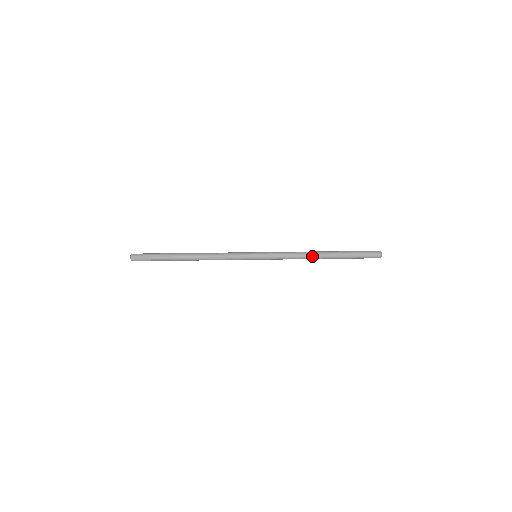
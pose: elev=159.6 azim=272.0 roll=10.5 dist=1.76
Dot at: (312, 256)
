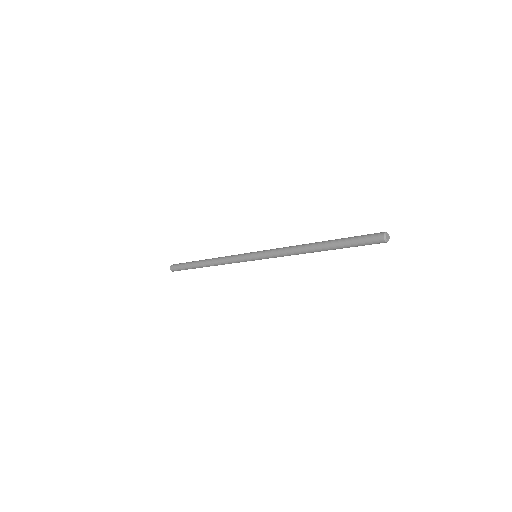
Dot at: (304, 248)
